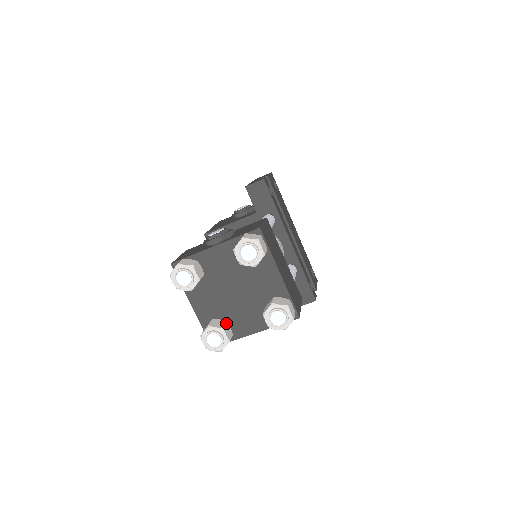
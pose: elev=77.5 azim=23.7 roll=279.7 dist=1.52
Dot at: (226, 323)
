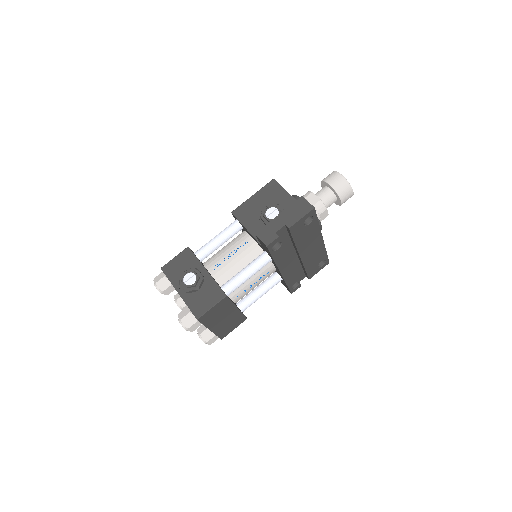
Dot at: occluded
